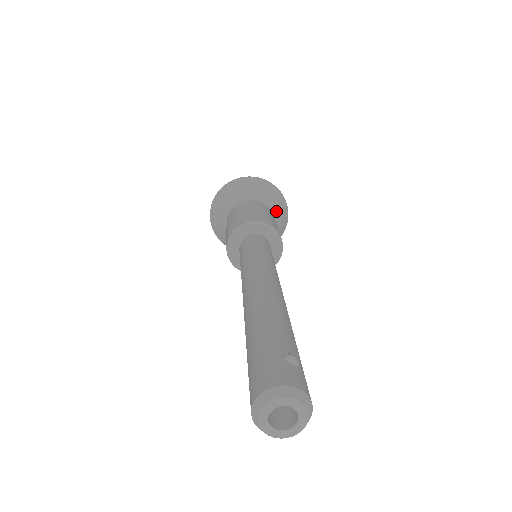
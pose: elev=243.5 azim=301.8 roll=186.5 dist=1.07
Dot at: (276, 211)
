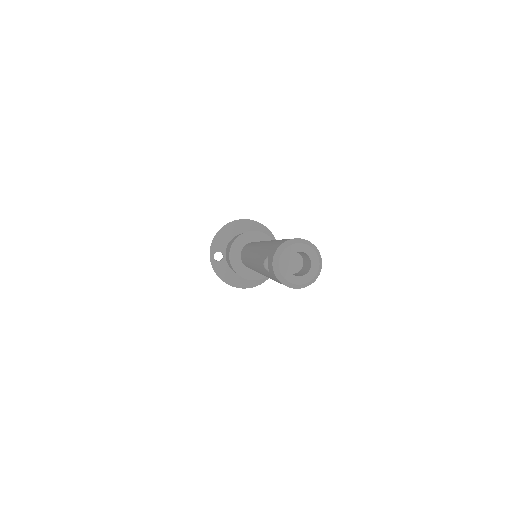
Dot at: occluded
